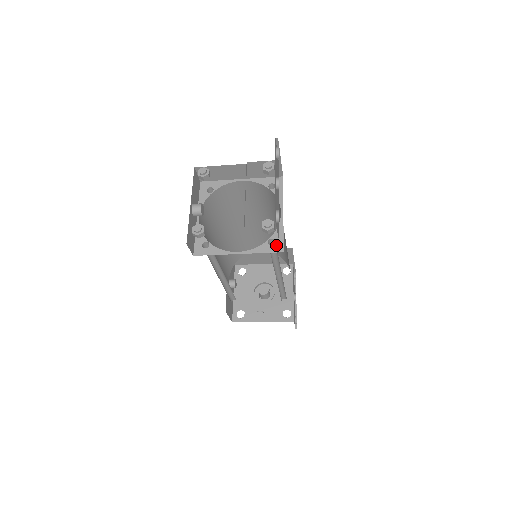
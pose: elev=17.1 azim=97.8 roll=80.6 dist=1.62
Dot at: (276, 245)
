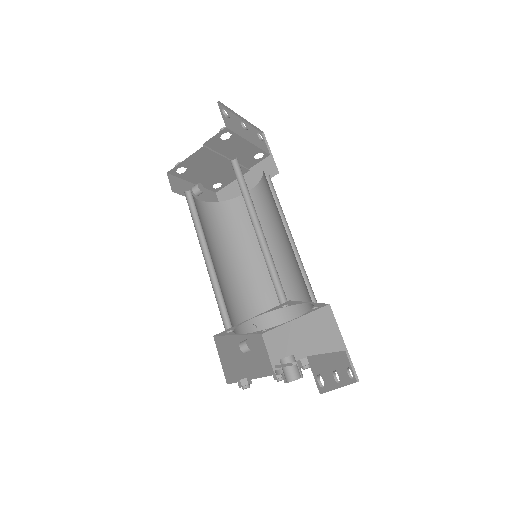
Dot at: occluded
